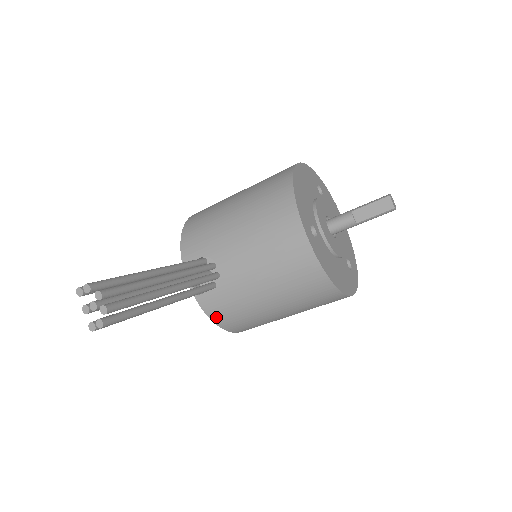
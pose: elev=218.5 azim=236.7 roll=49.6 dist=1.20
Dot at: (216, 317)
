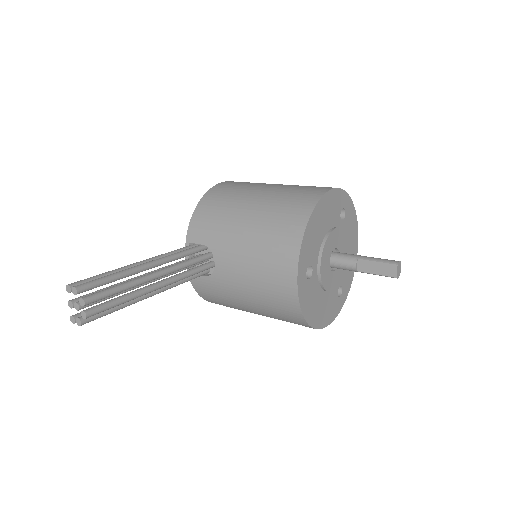
Dot at: (202, 294)
